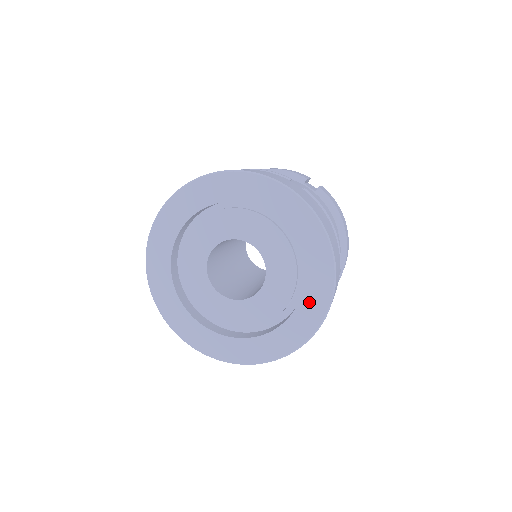
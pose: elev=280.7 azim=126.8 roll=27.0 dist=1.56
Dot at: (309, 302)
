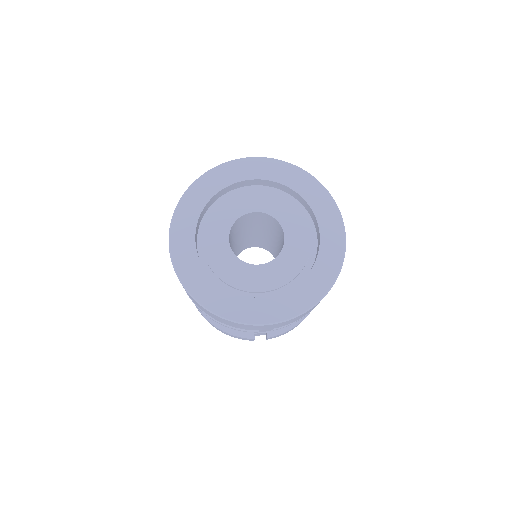
Dot at: (323, 215)
